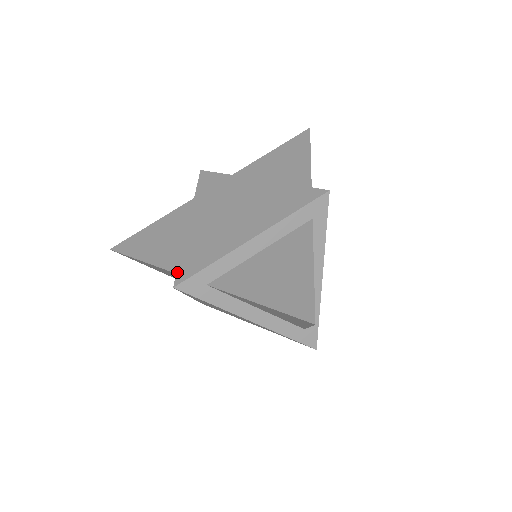
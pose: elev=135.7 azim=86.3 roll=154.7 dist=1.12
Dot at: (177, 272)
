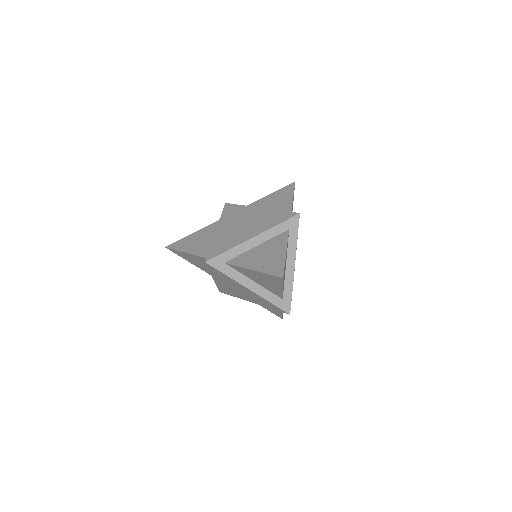
Dot at: (208, 255)
